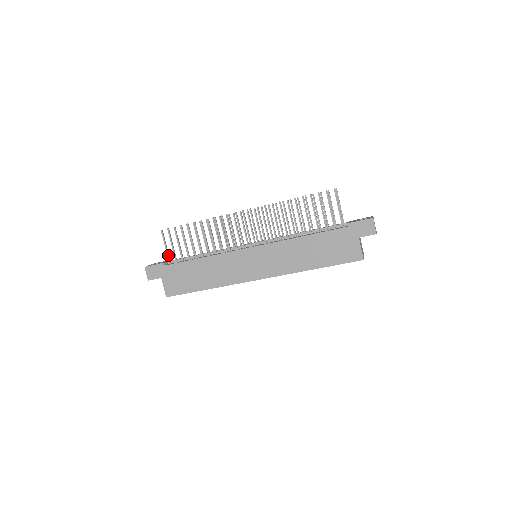
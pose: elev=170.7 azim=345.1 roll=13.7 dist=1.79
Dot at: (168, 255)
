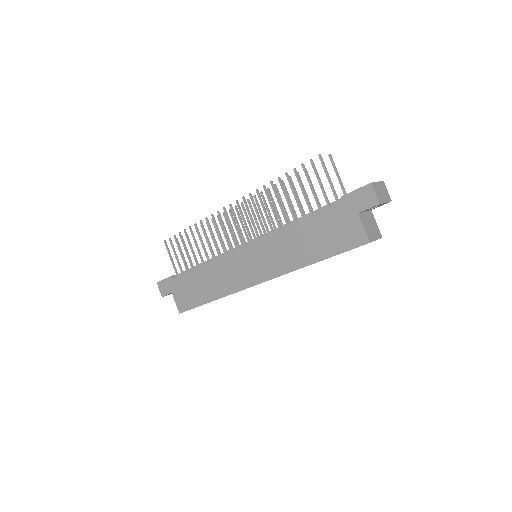
Dot at: (174, 267)
